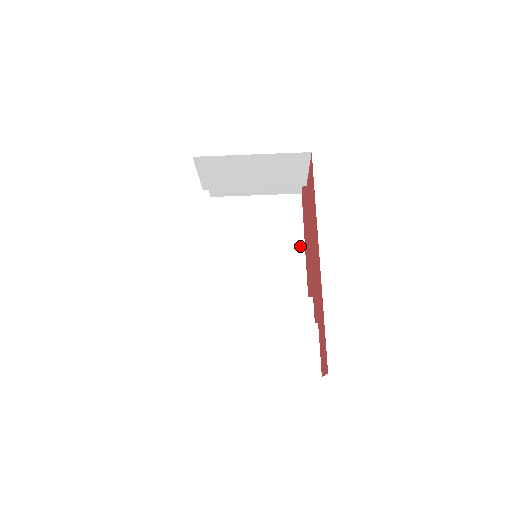
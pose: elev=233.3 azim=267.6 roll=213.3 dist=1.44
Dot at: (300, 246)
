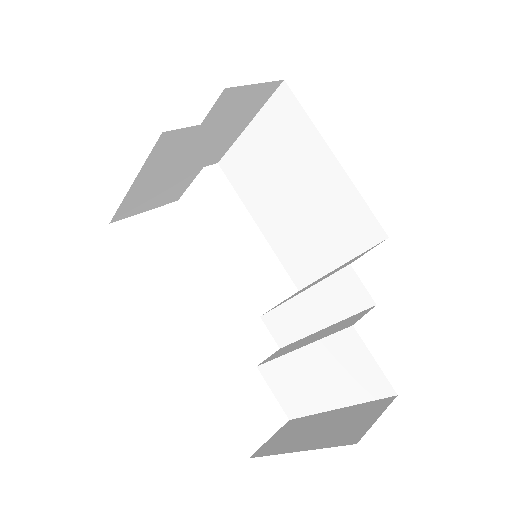
Dot at: (328, 158)
